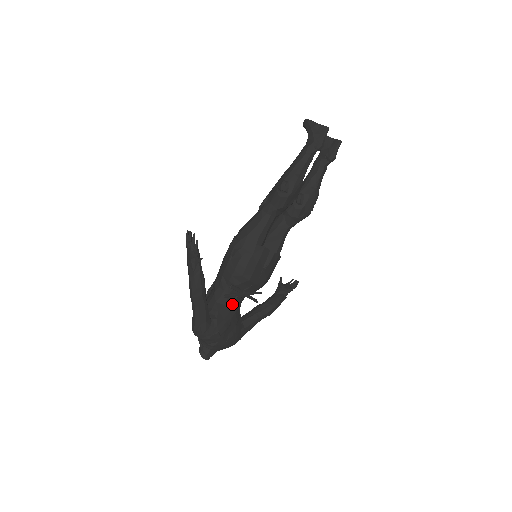
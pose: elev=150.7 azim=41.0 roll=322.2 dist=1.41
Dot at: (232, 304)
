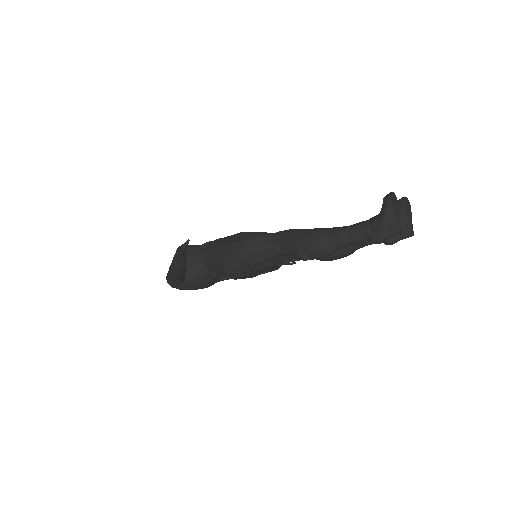
Dot at: occluded
